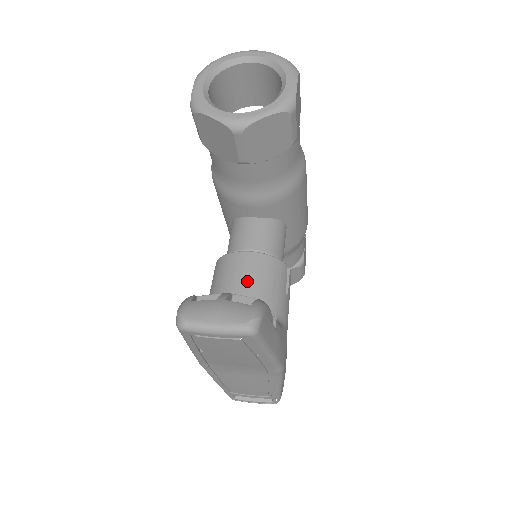
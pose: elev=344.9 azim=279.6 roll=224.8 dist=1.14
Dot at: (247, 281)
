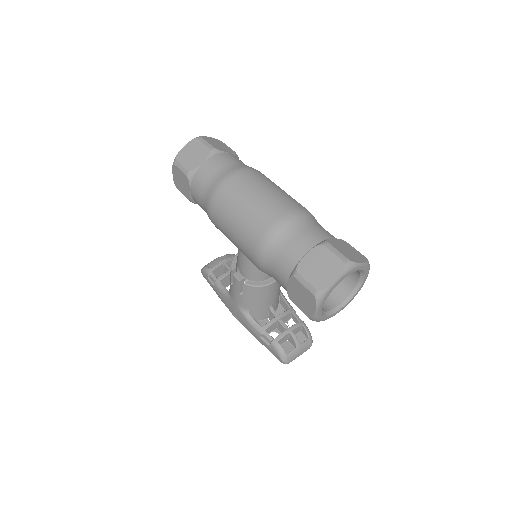
Dot at: (274, 295)
